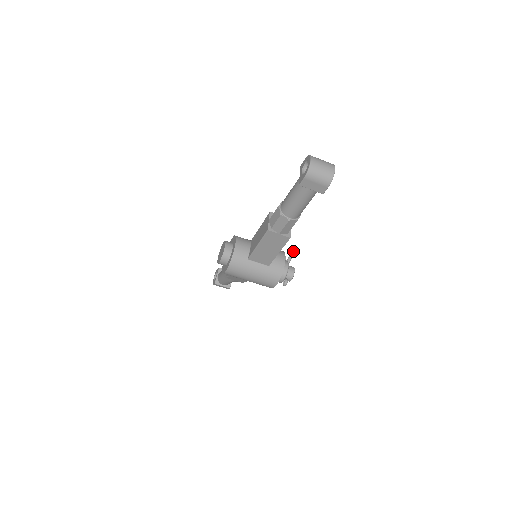
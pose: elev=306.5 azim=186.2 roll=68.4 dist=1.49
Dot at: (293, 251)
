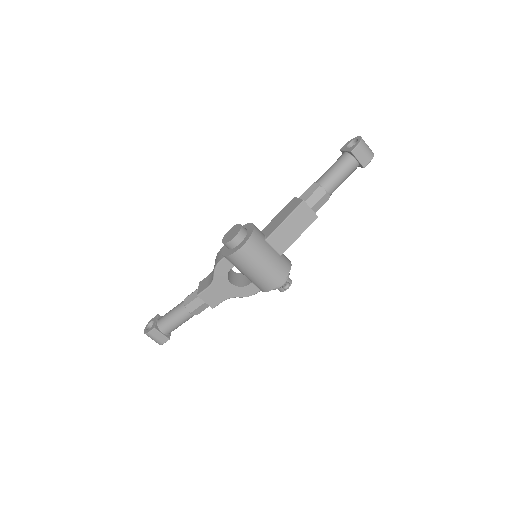
Dot at: occluded
